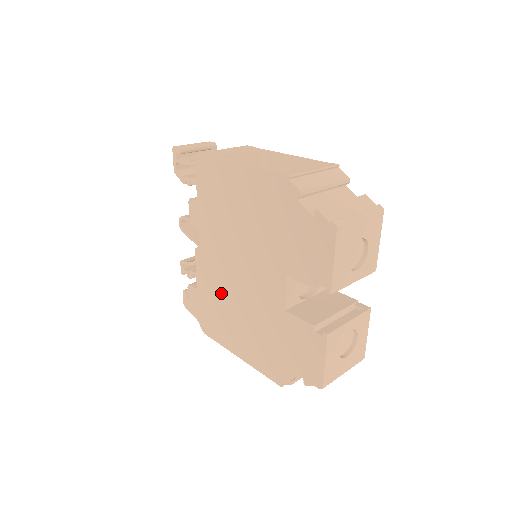
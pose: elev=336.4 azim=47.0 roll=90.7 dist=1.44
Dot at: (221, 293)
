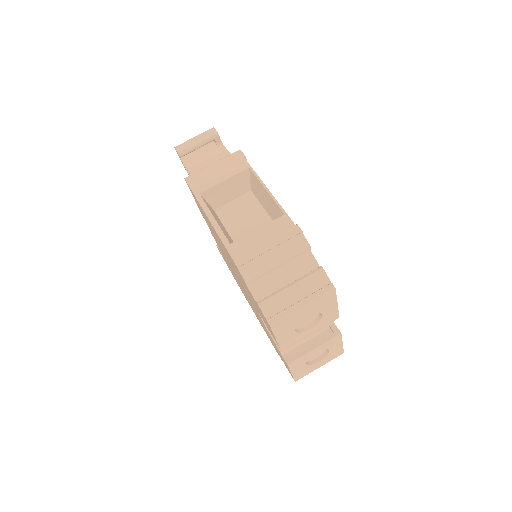
Dot at: occluded
